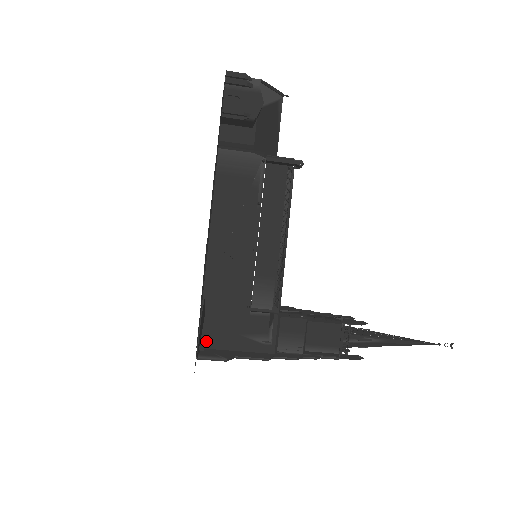
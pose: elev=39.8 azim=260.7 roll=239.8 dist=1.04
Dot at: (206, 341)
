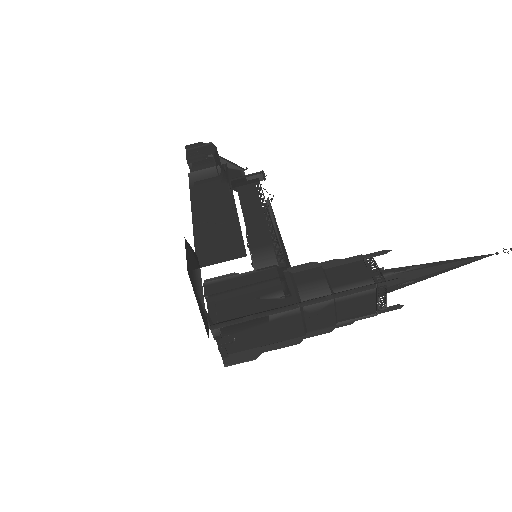
Dot at: (218, 316)
